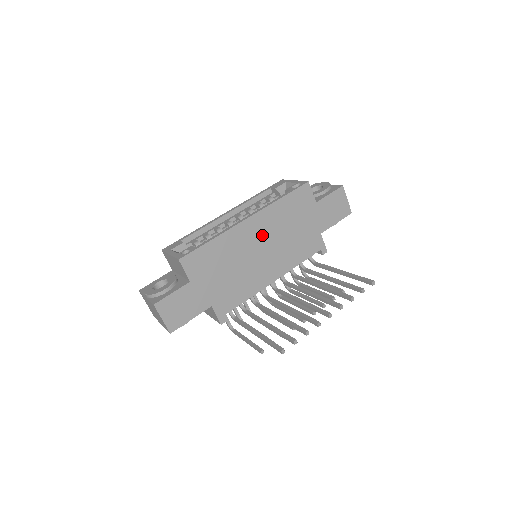
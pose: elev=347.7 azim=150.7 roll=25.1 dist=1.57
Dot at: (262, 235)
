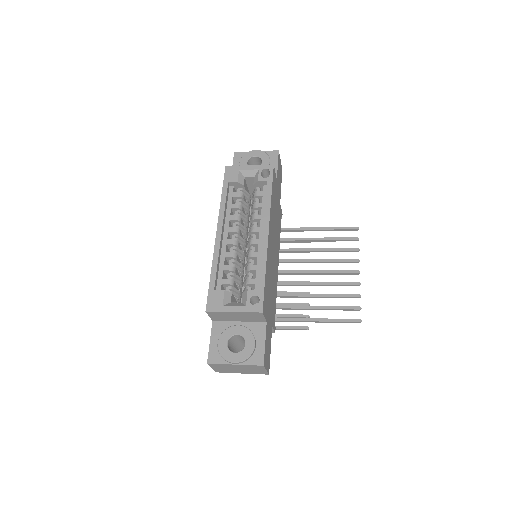
Dot at: (272, 238)
